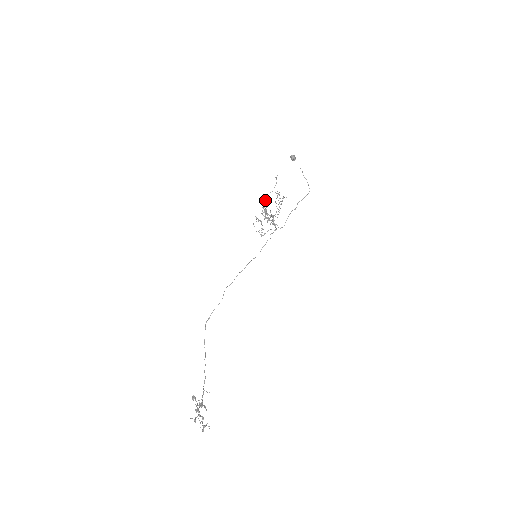
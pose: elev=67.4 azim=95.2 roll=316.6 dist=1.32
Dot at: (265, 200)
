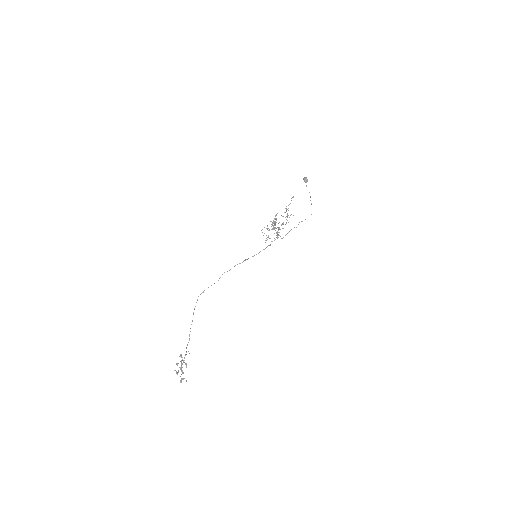
Dot at: occluded
